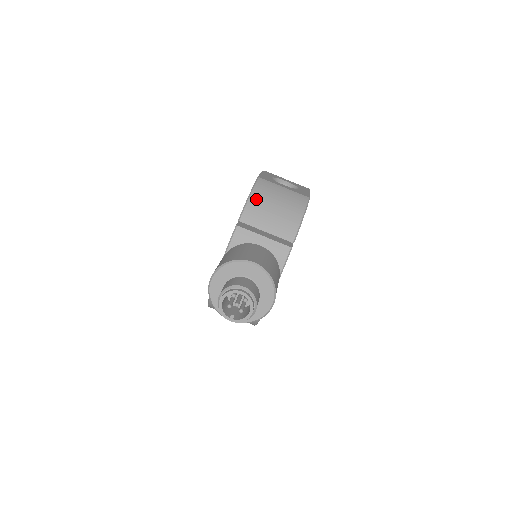
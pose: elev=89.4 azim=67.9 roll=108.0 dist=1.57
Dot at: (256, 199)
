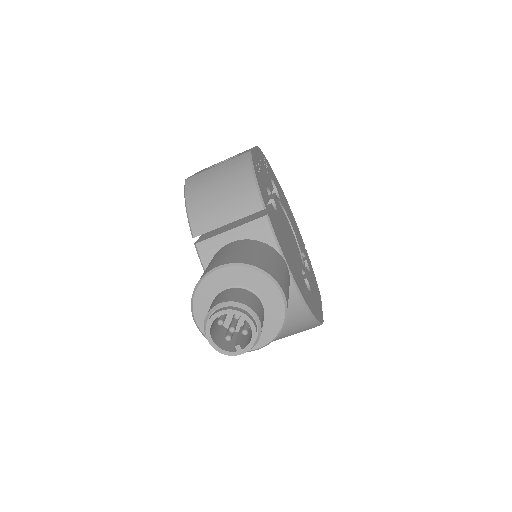
Dot at: (194, 202)
